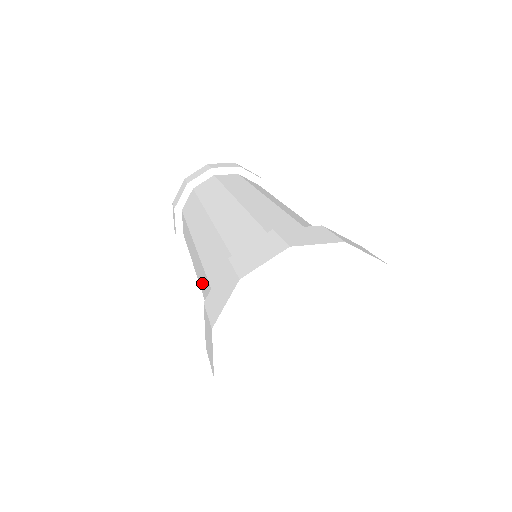
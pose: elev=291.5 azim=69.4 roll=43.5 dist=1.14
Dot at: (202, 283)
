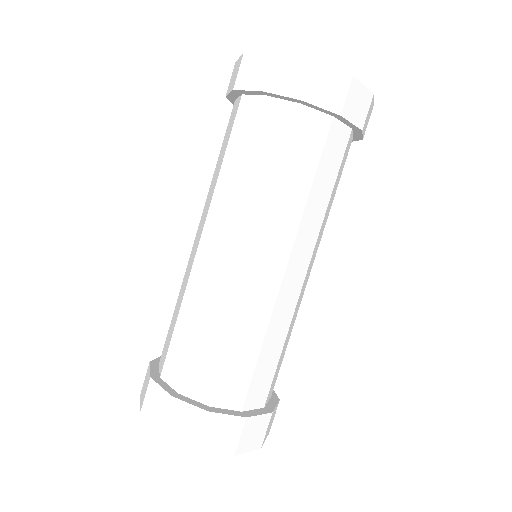
Dot at: (182, 290)
